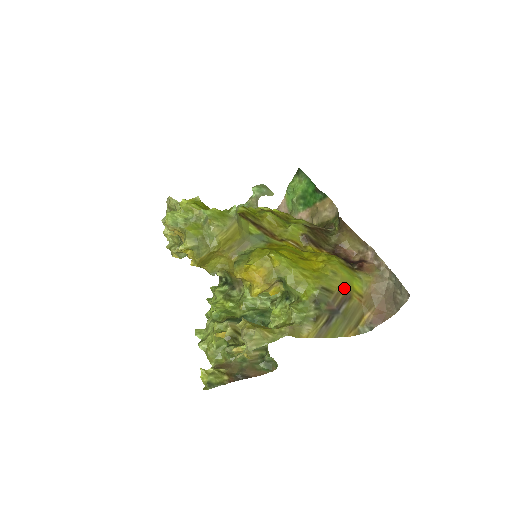
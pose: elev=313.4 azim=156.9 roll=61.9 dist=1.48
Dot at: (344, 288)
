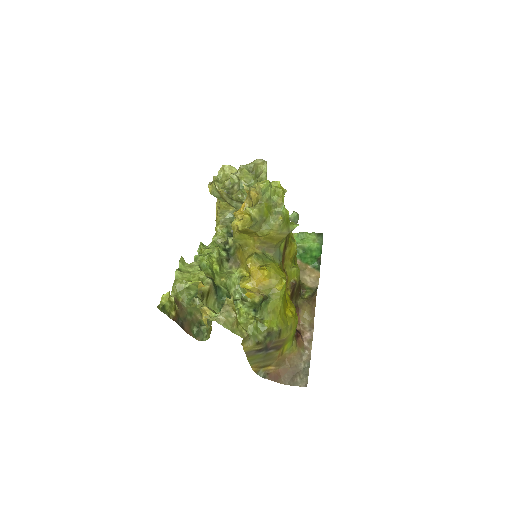
Dot at: (284, 341)
